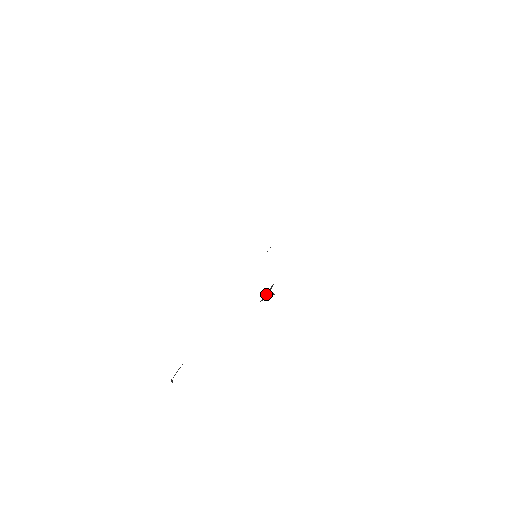
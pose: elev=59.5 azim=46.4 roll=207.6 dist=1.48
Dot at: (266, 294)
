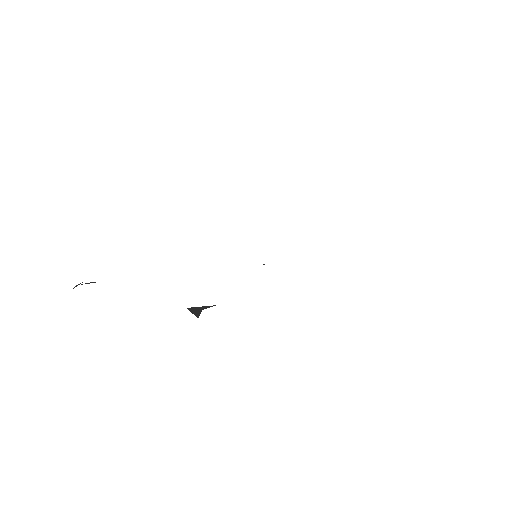
Dot at: (198, 307)
